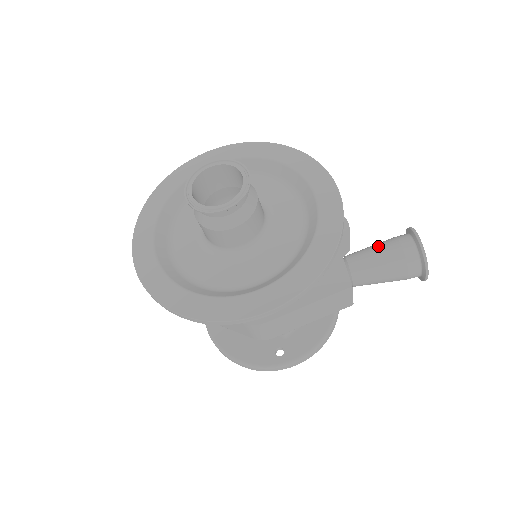
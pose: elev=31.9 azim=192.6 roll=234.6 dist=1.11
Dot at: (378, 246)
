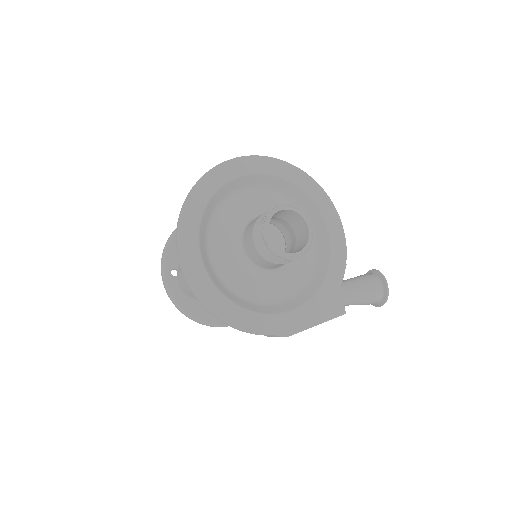
Dot at: (361, 283)
